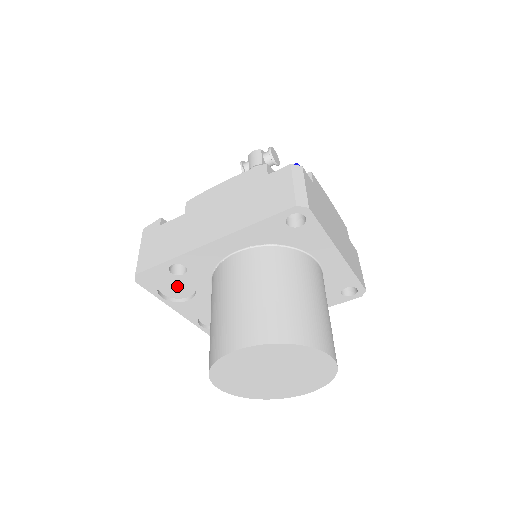
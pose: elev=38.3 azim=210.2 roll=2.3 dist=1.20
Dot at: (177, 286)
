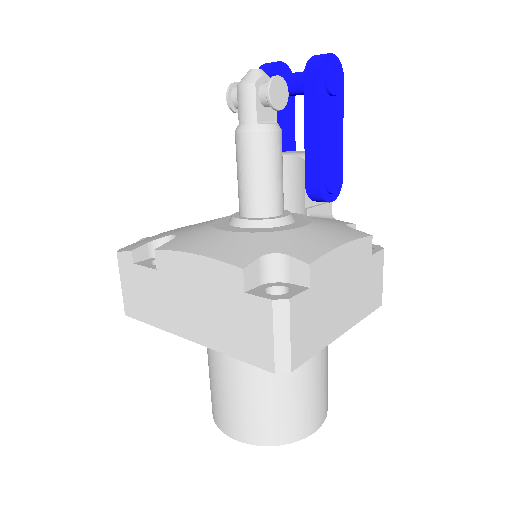
Dot at: occluded
